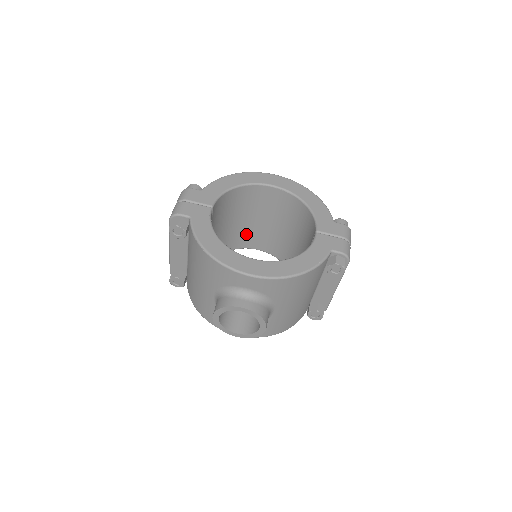
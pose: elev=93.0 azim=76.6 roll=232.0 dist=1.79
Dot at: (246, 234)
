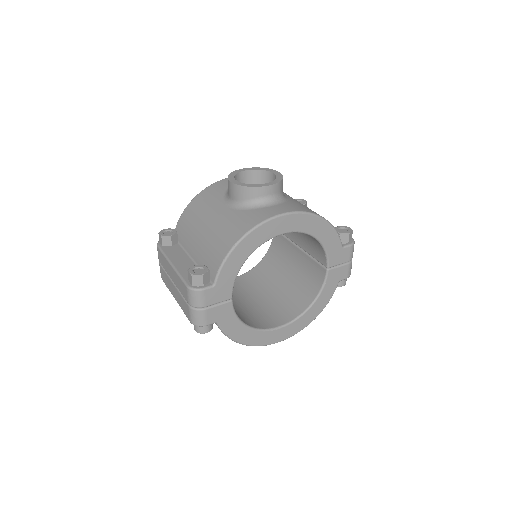
Dot at: (253, 315)
